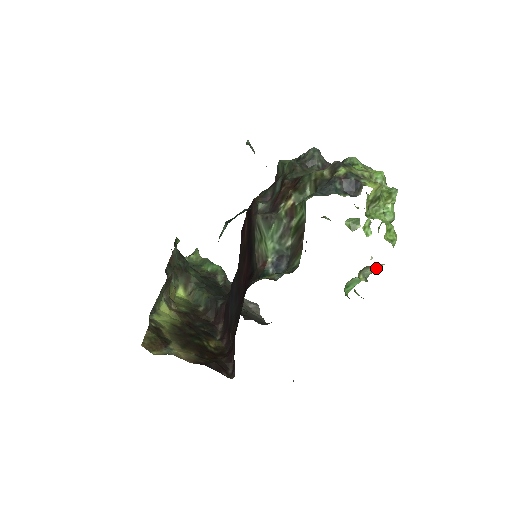
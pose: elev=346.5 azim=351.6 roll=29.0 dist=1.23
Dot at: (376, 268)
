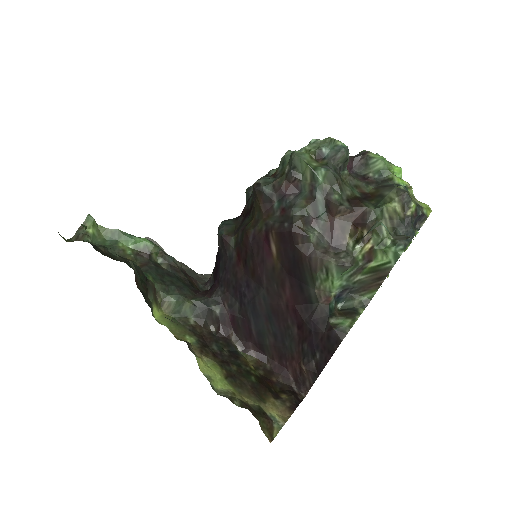
Dot at: occluded
